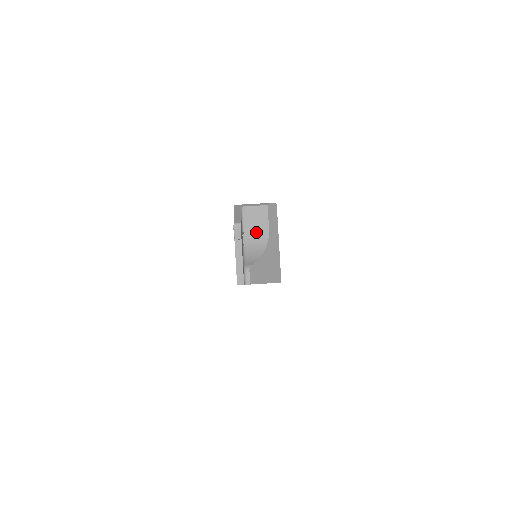
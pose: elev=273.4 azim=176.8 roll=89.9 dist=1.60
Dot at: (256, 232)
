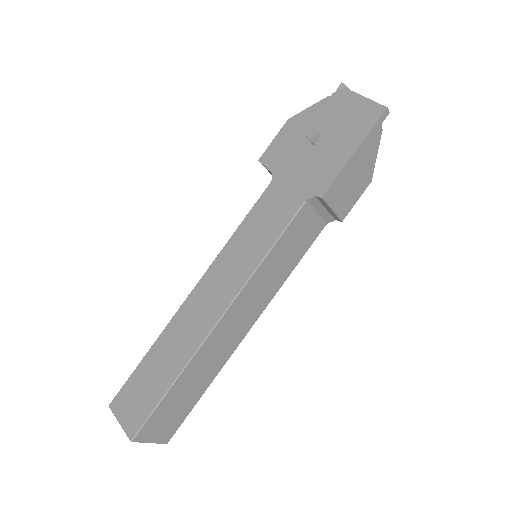
Dot at: occluded
